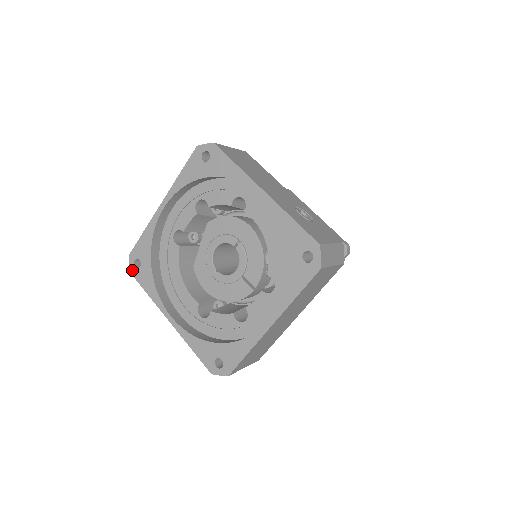
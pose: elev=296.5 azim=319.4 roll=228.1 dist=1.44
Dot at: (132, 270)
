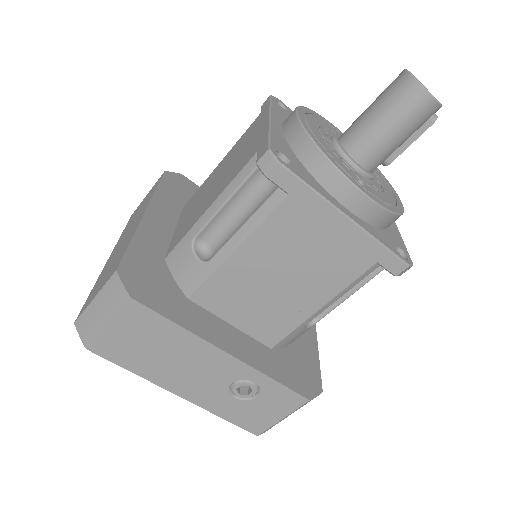
Dot at: occluded
